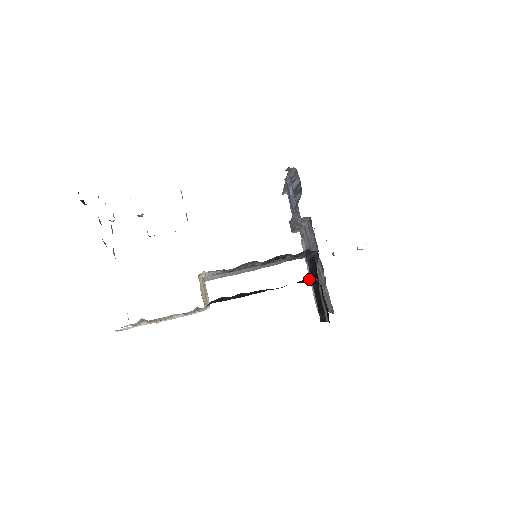
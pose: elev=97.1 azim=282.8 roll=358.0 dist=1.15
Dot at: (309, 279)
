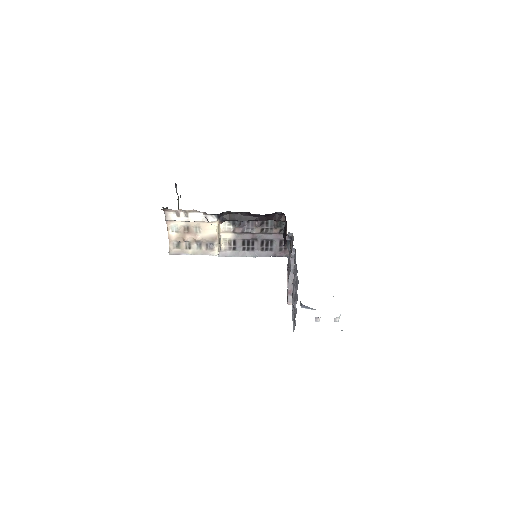
Dot at: (280, 217)
